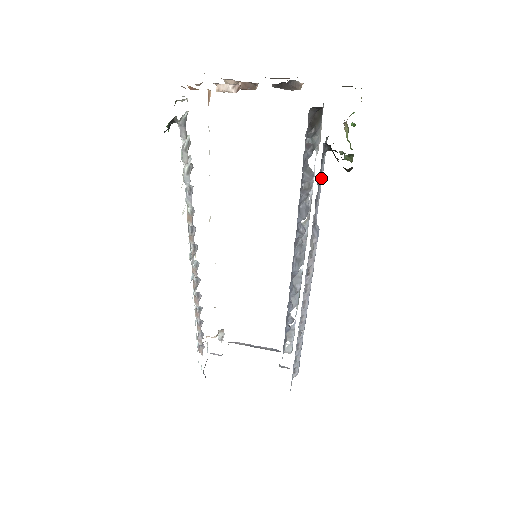
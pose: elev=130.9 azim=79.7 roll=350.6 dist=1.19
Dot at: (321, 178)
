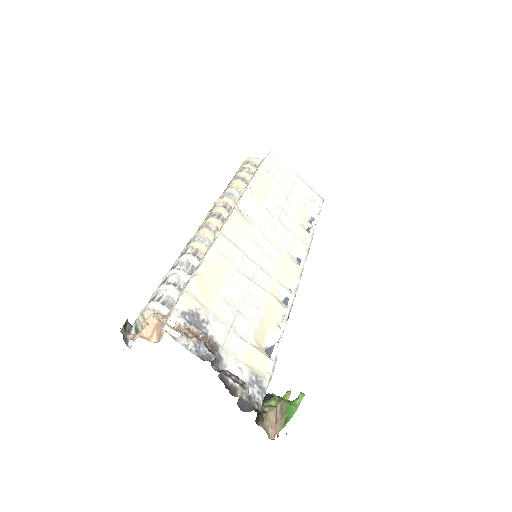
Dot at: occluded
